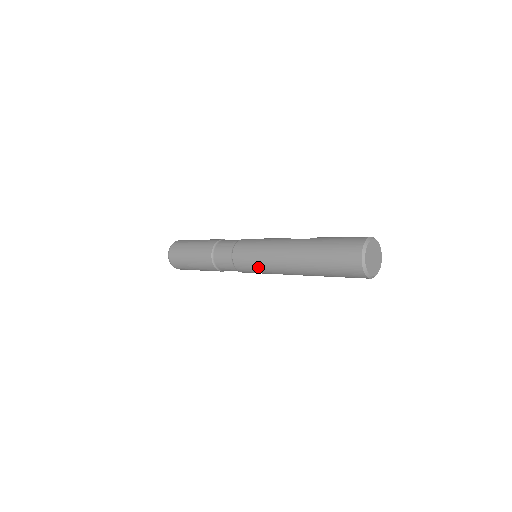
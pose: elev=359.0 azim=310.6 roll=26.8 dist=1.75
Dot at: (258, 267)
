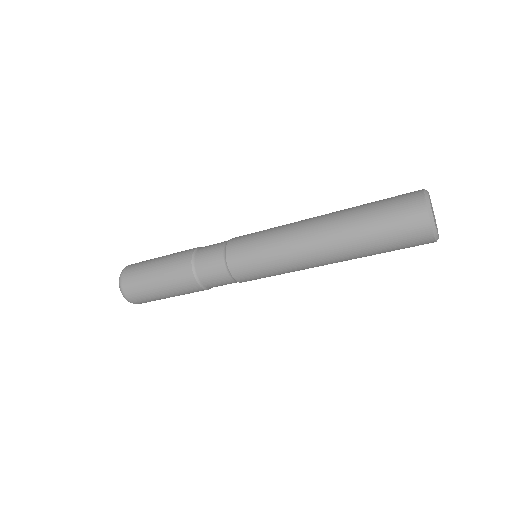
Dot at: (264, 235)
